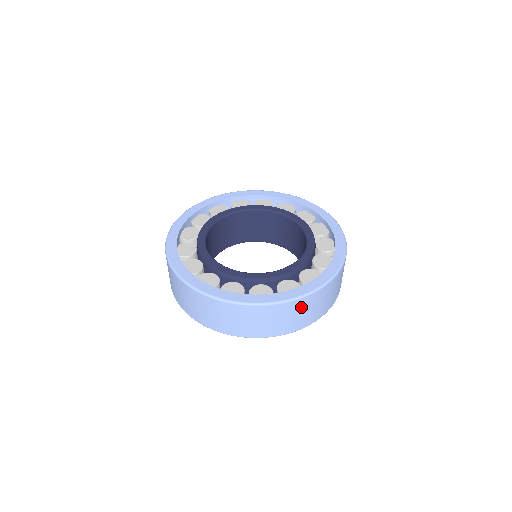
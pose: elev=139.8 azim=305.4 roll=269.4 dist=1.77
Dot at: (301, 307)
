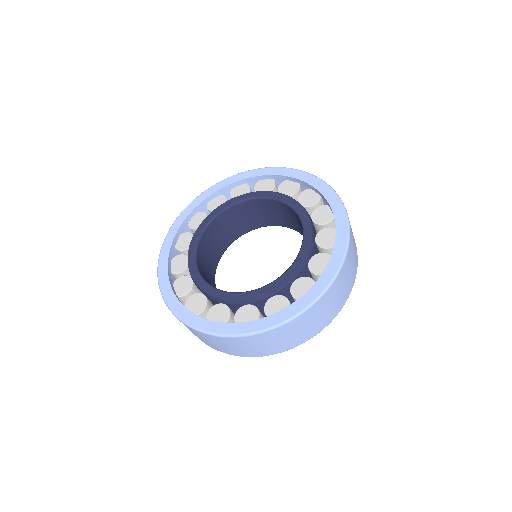
Dot at: (345, 272)
